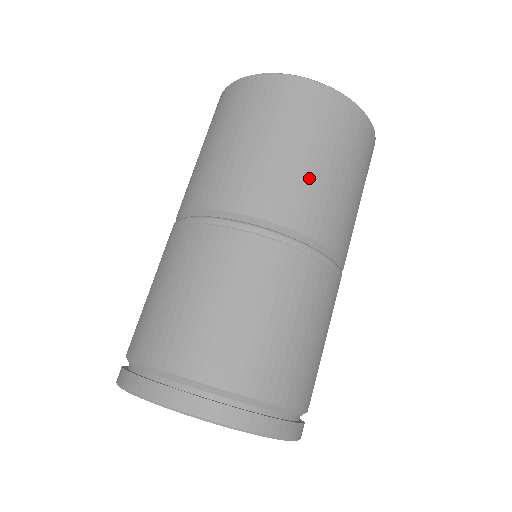
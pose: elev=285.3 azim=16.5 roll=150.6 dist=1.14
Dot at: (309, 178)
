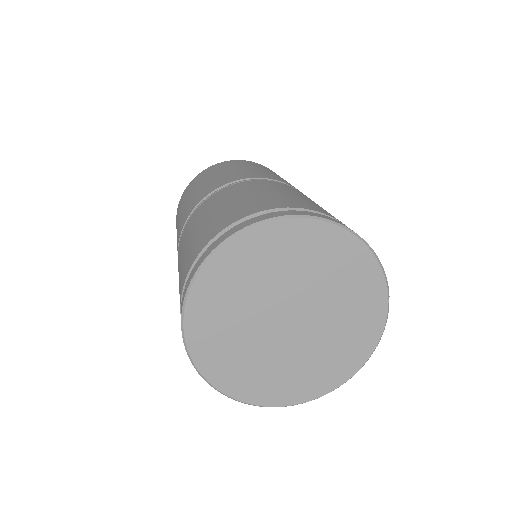
Dot at: (202, 188)
